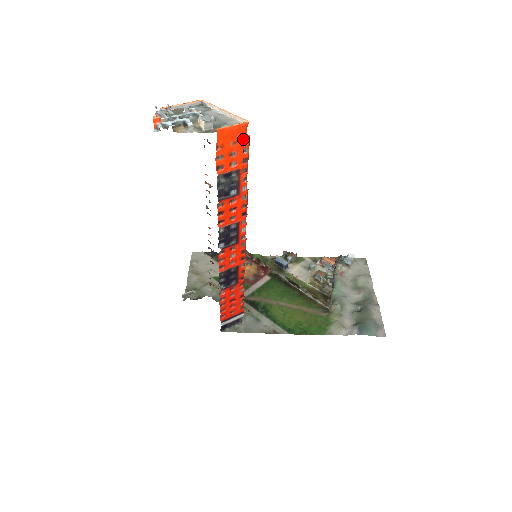
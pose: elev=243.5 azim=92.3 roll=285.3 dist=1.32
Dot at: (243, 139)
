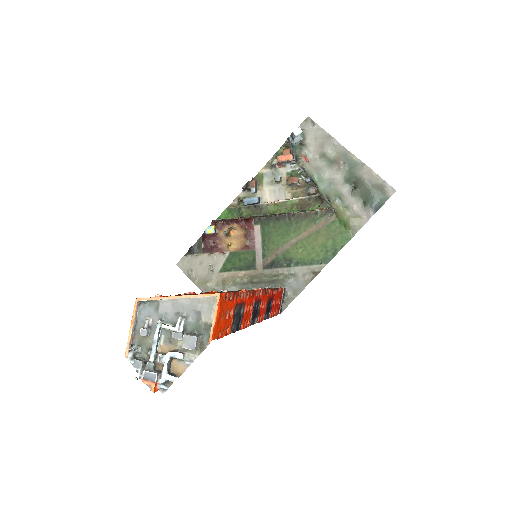
Dot at: (224, 302)
